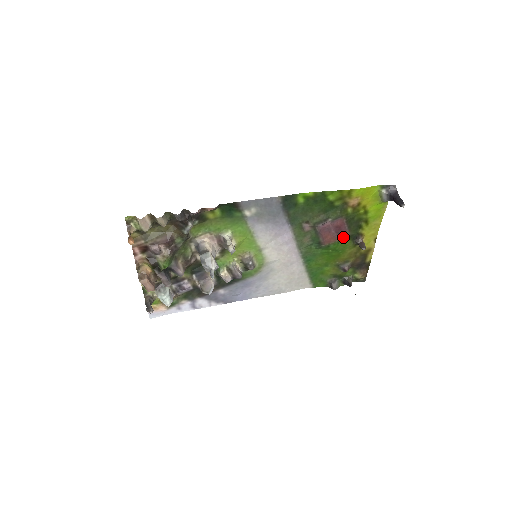
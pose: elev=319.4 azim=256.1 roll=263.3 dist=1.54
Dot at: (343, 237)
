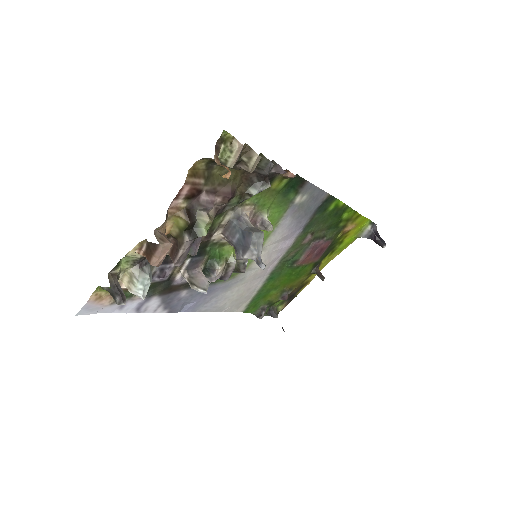
Dot at: (313, 261)
